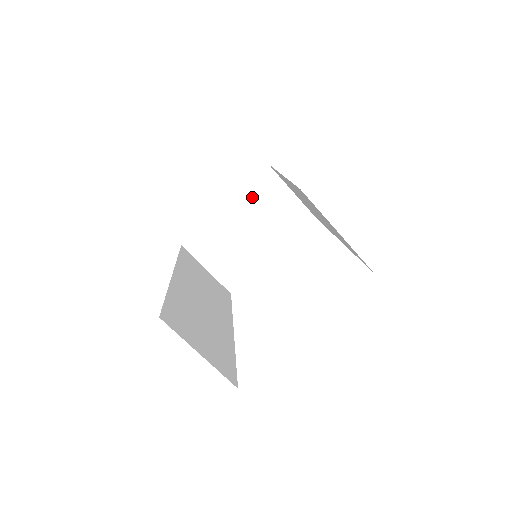
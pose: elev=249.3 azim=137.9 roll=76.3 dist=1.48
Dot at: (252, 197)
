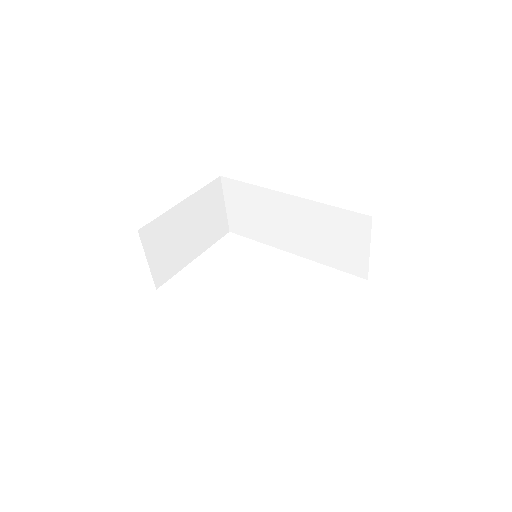
Dot at: (202, 200)
